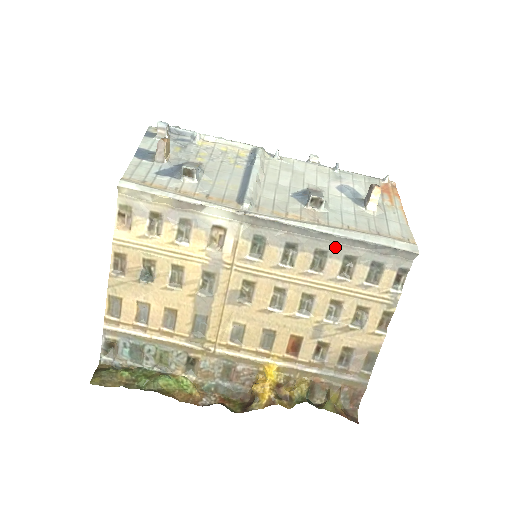
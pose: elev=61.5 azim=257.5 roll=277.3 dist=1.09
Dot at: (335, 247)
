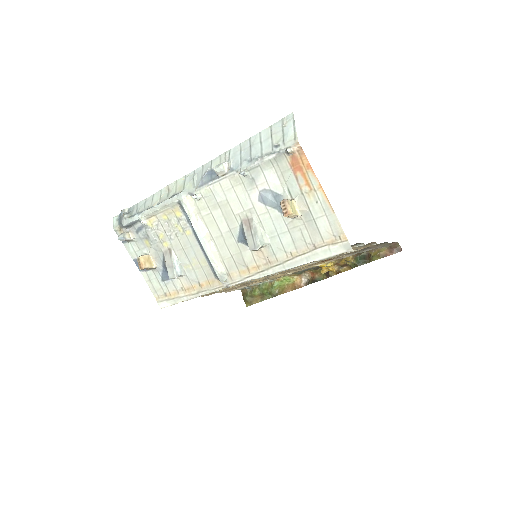
Dot at: occluded
